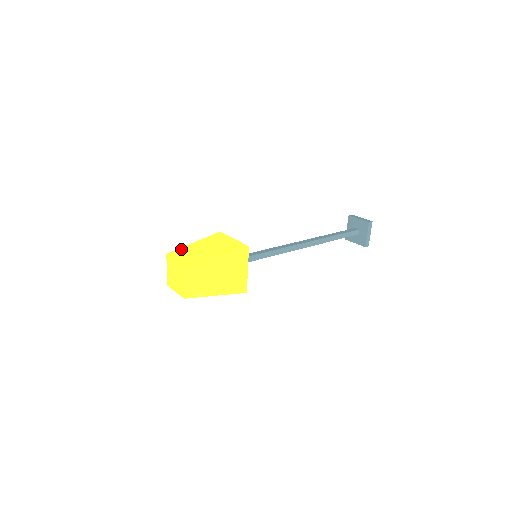
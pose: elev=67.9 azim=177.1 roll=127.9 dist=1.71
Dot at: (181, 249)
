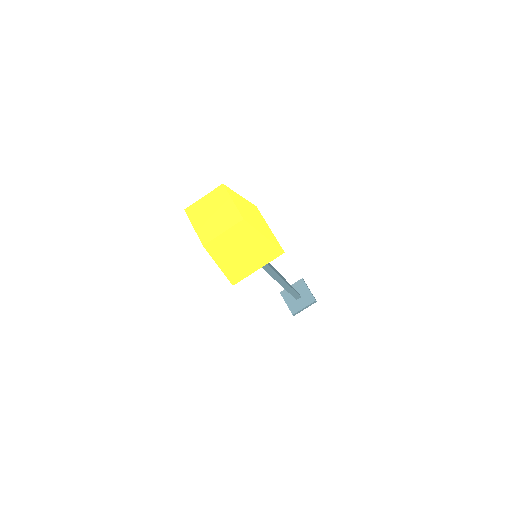
Dot at: (234, 192)
